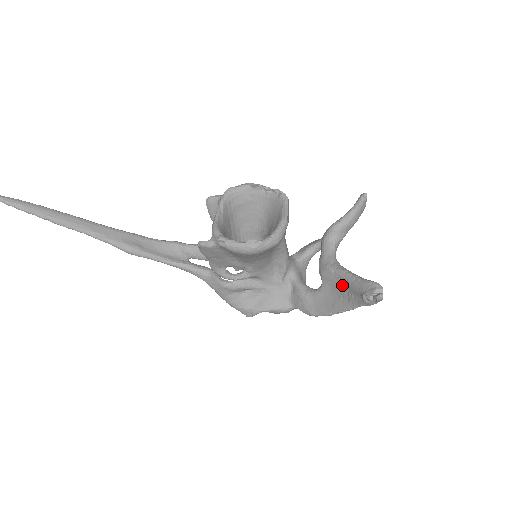
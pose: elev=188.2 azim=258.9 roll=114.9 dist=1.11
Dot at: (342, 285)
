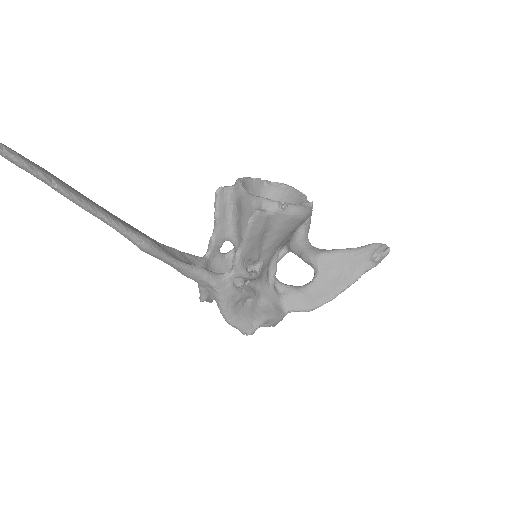
Dot at: (342, 262)
